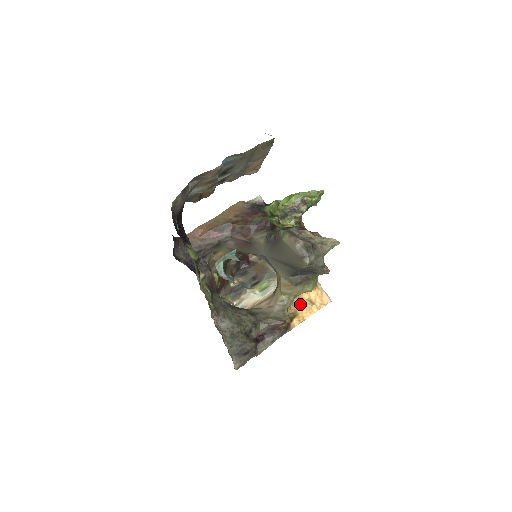
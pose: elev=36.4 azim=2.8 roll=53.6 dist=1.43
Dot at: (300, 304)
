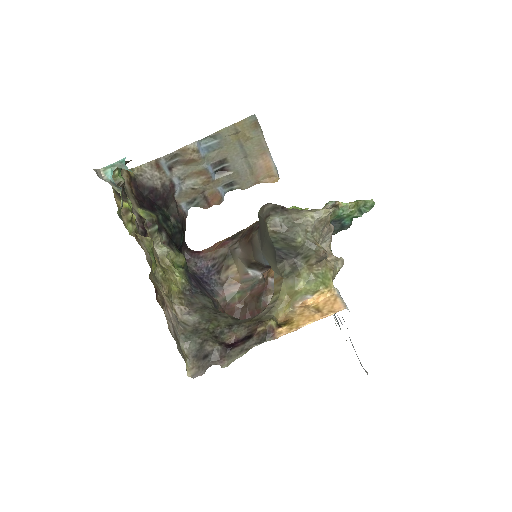
Dot at: (301, 311)
